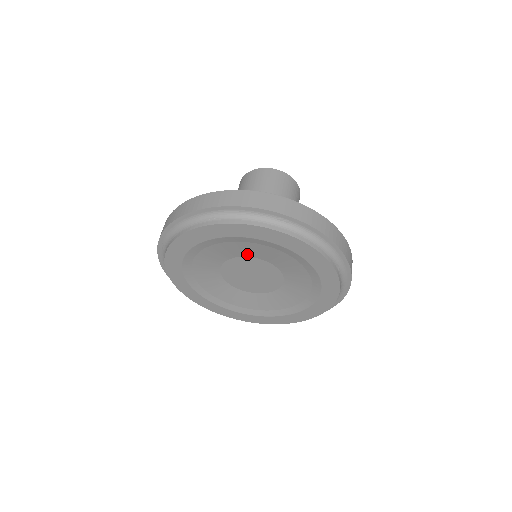
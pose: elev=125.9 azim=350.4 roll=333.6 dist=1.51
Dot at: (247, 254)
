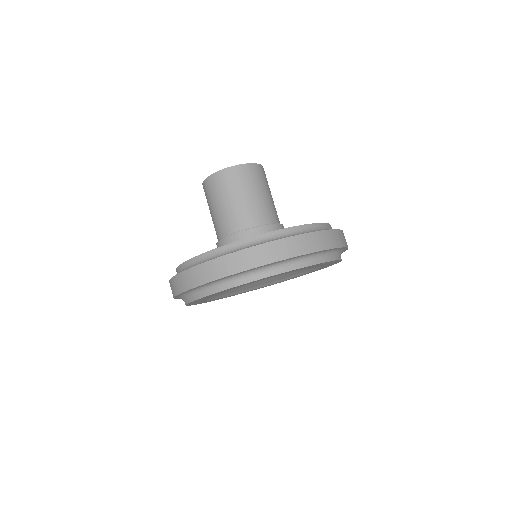
Dot at: occluded
